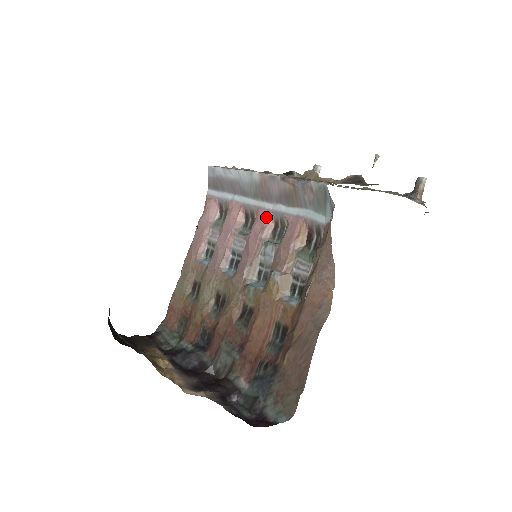
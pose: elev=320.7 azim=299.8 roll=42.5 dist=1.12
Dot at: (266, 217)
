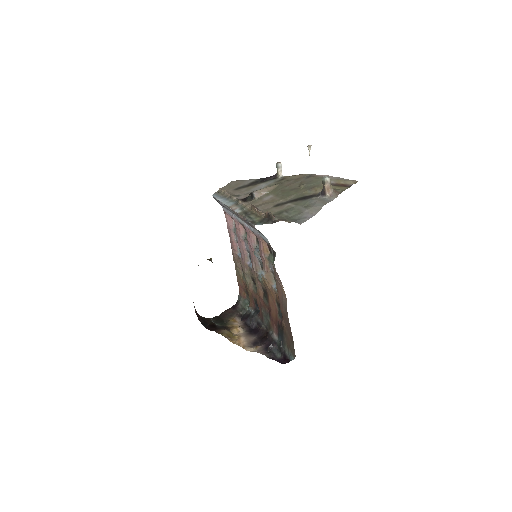
Dot at: (249, 232)
